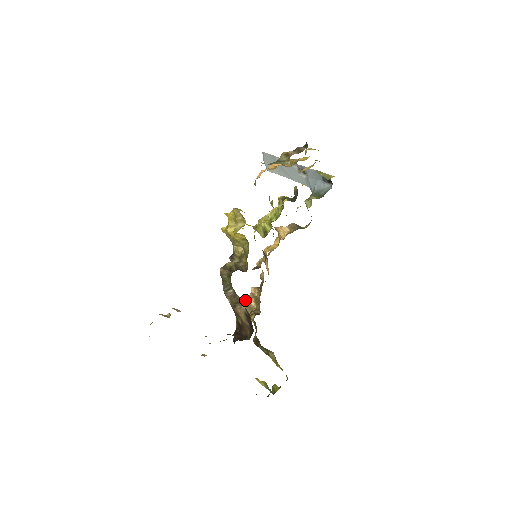
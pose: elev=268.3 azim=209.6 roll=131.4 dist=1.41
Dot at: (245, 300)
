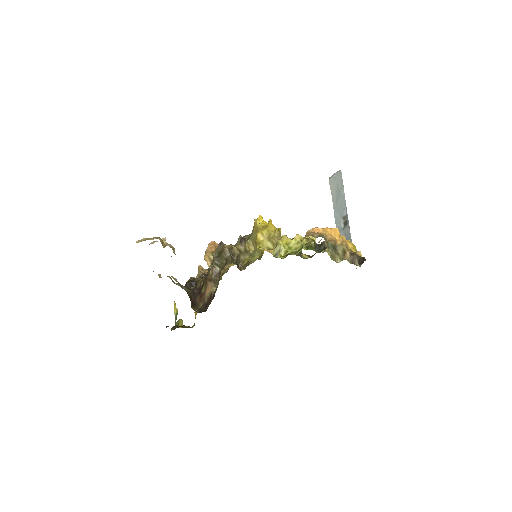
Dot at: occluded
